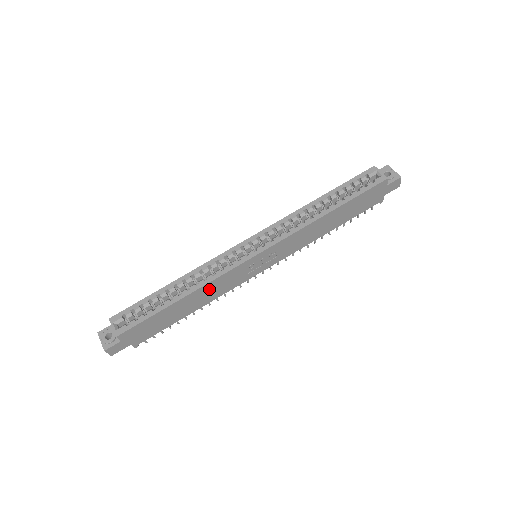
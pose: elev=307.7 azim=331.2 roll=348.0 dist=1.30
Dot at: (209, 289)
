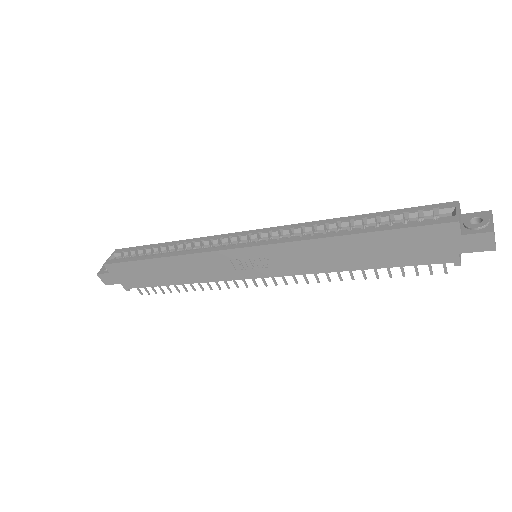
Dot at: (190, 264)
